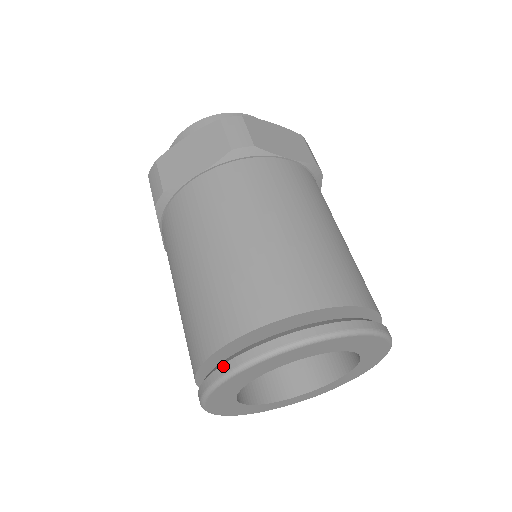
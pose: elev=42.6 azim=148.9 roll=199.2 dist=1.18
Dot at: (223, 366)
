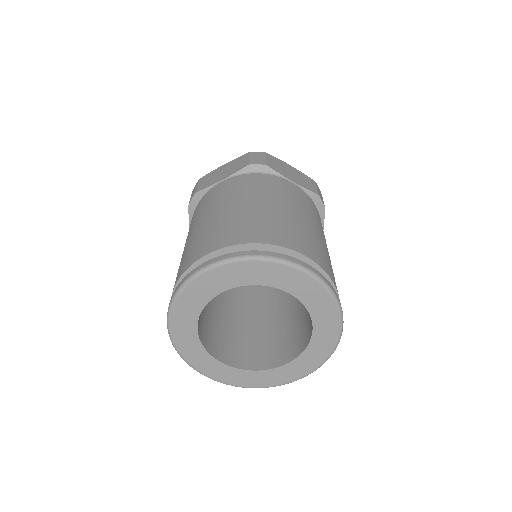
Dot at: (277, 253)
